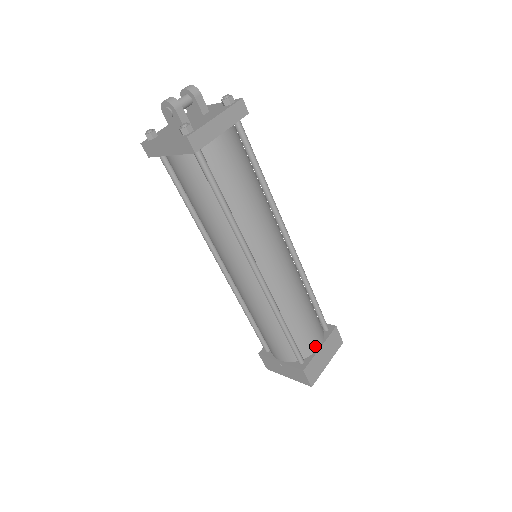
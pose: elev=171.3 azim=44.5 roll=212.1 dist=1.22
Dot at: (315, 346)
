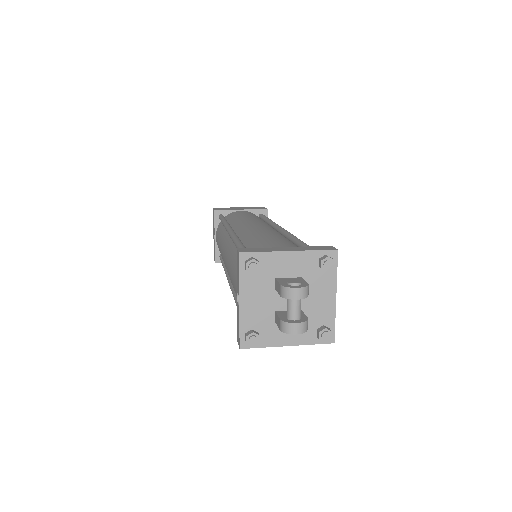
Dot at: occluded
